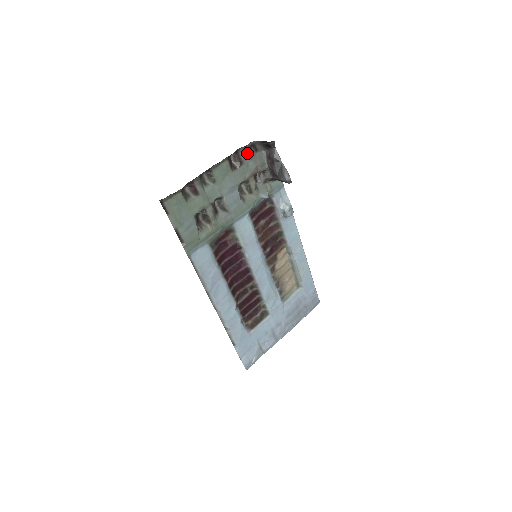
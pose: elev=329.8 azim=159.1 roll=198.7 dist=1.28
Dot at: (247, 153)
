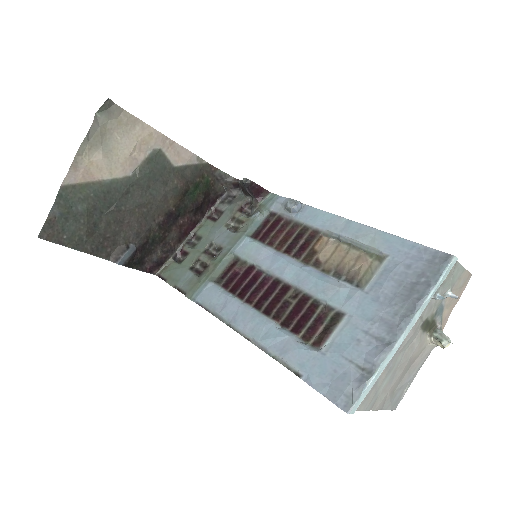
Dot at: (225, 204)
